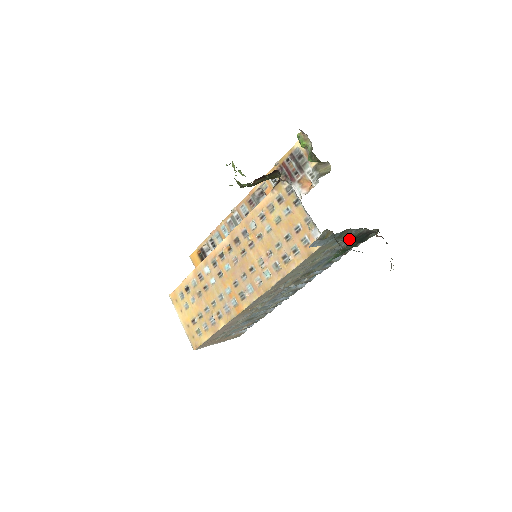
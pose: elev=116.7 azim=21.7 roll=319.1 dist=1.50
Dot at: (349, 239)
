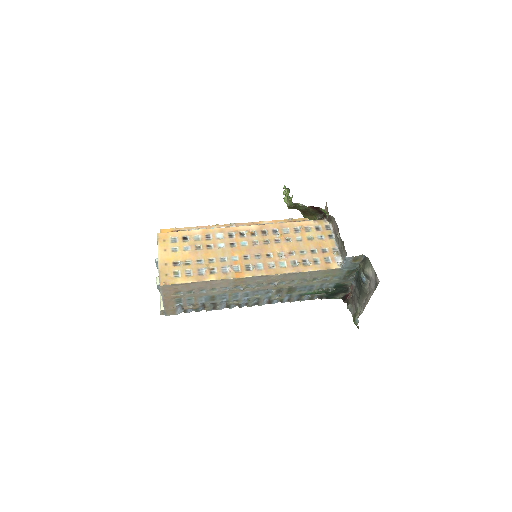
Dot at: (339, 283)
